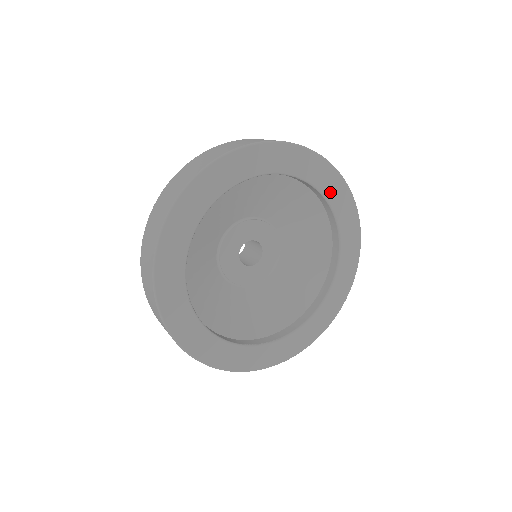
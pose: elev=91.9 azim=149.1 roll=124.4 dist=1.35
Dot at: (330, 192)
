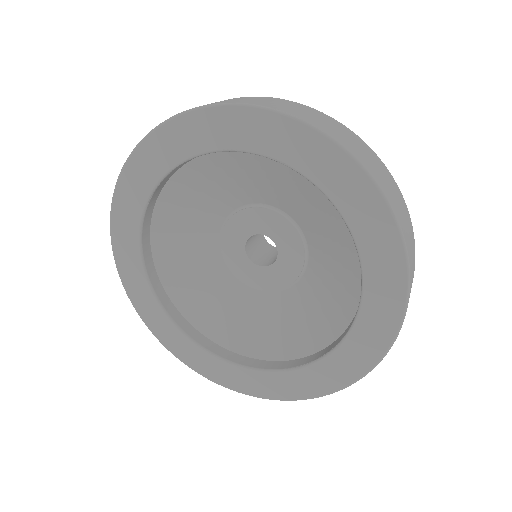
Dot at: (228, 138)
